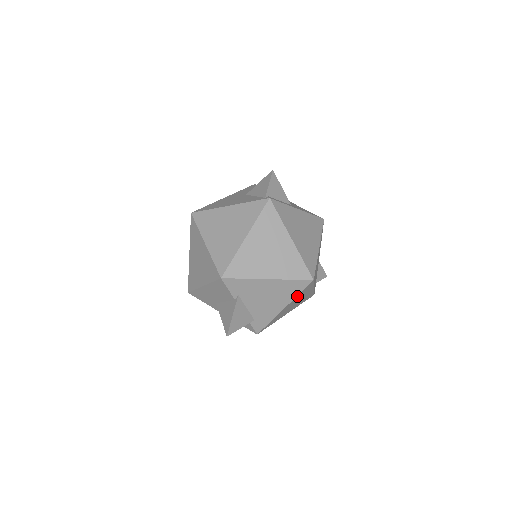
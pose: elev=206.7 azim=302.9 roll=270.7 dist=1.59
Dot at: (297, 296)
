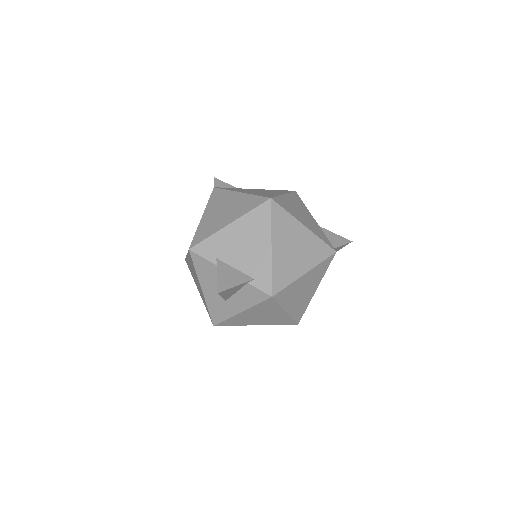
Dot at: (273, 227)
